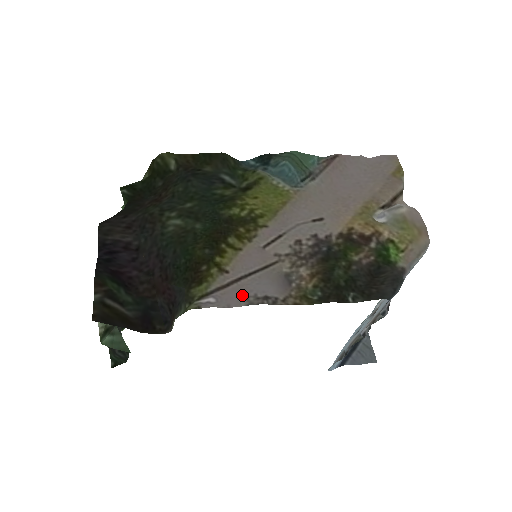
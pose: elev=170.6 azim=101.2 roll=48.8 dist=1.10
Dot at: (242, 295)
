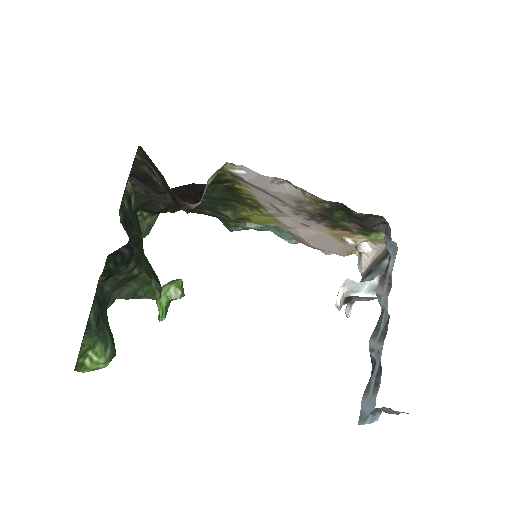
Dot at: (266, 183)
